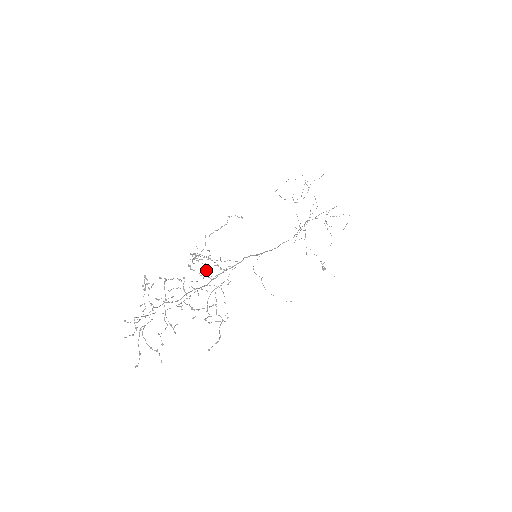
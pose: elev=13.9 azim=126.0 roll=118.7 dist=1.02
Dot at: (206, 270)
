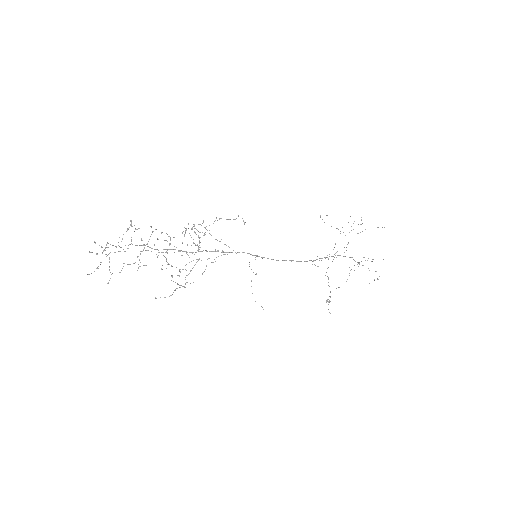
Dot at: occluded
